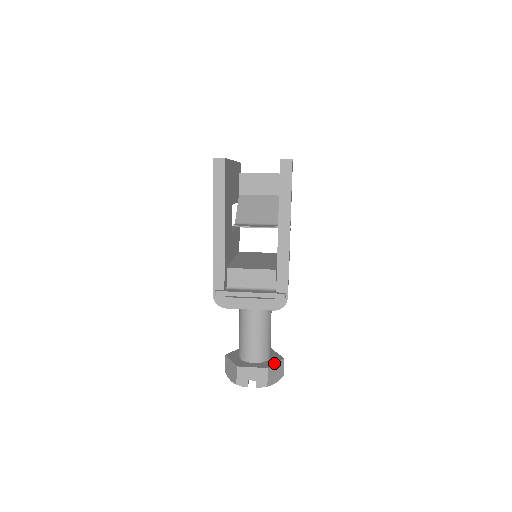
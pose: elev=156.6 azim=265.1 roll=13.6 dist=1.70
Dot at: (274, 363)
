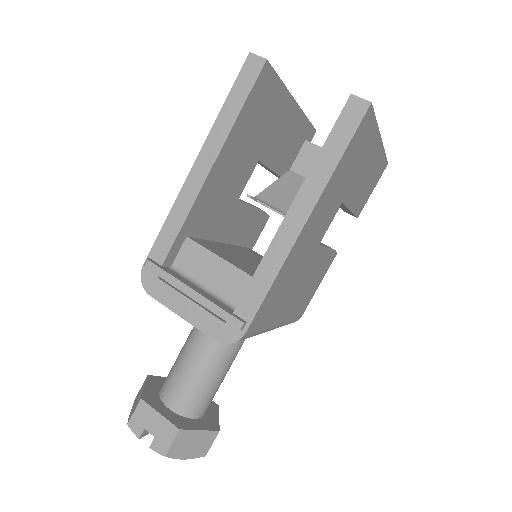
Dot at: (197, 428)
